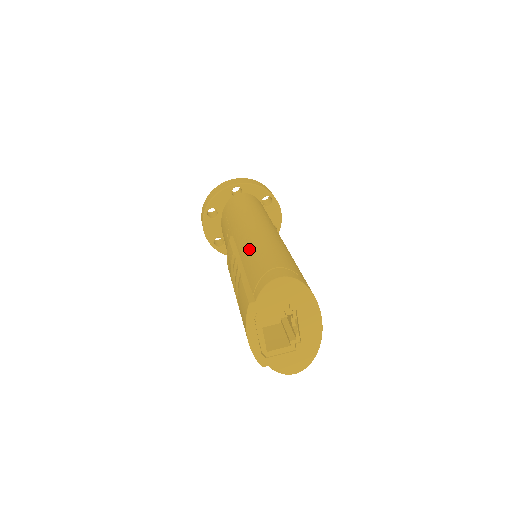
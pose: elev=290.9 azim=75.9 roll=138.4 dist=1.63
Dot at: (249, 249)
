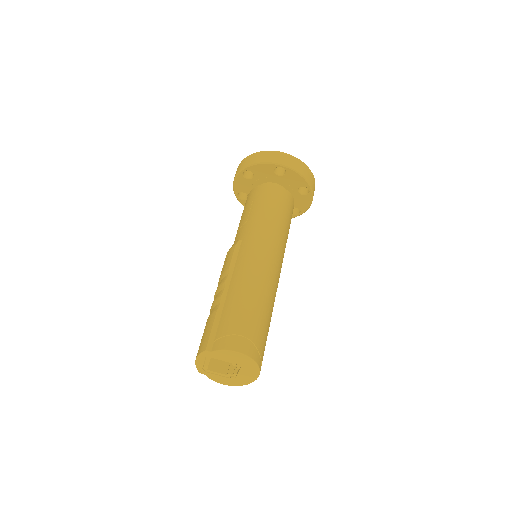
Dot at: (239, 286)
